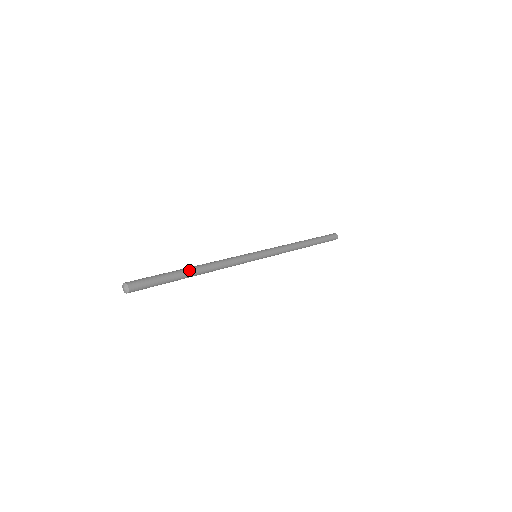
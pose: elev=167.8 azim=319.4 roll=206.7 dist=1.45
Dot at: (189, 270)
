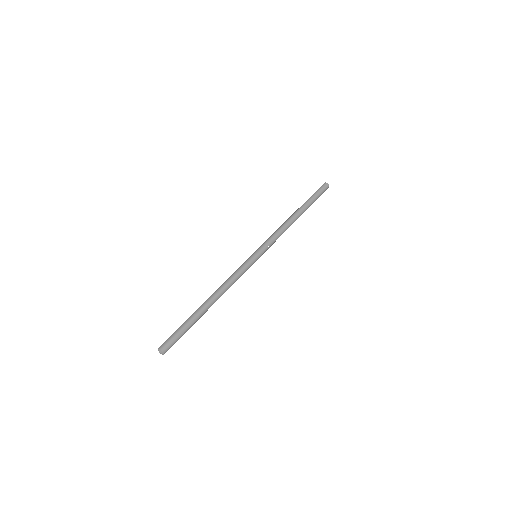
Dot at: (202, 307)
